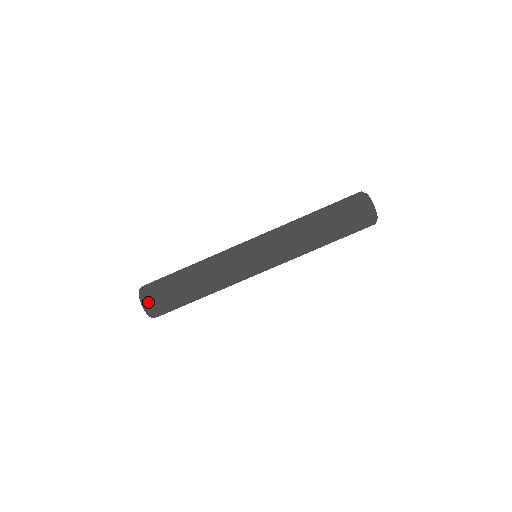
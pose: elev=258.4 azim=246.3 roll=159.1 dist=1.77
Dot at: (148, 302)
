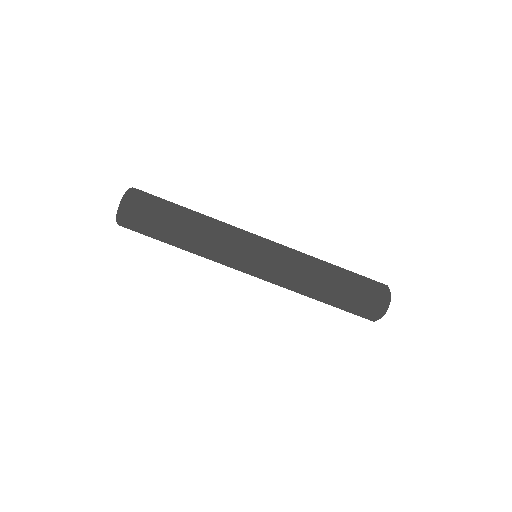
Dot at: (135, 194)
